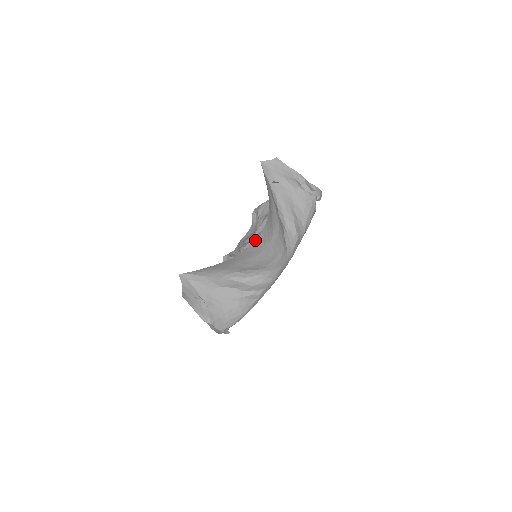
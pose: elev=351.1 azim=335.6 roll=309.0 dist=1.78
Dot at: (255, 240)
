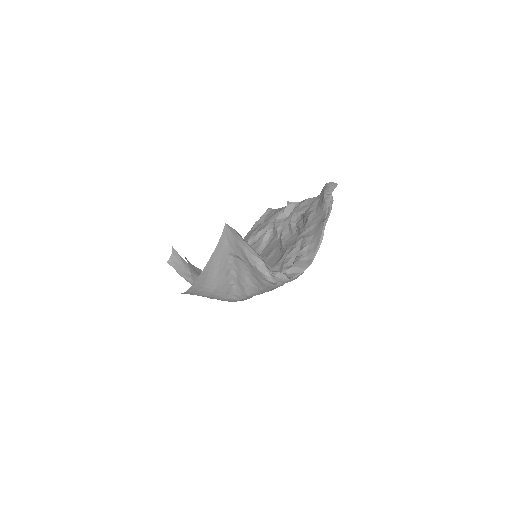
Dot at: occluded
